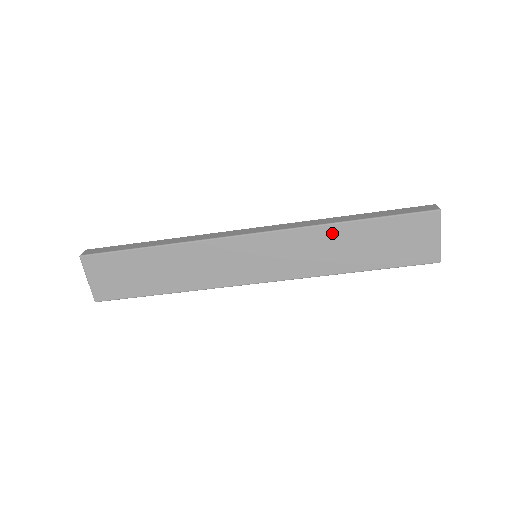
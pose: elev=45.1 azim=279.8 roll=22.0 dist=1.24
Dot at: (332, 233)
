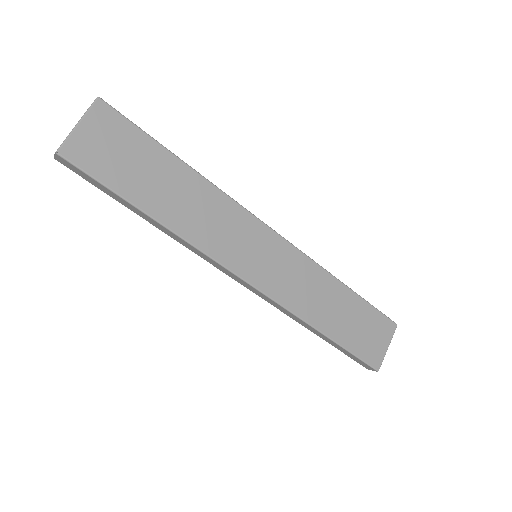
Dot at: (329, 283)
